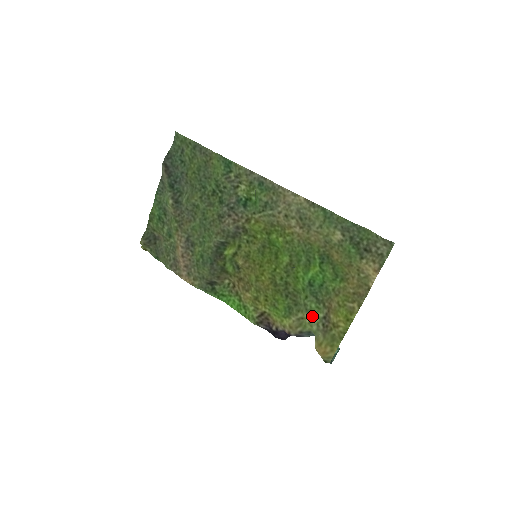
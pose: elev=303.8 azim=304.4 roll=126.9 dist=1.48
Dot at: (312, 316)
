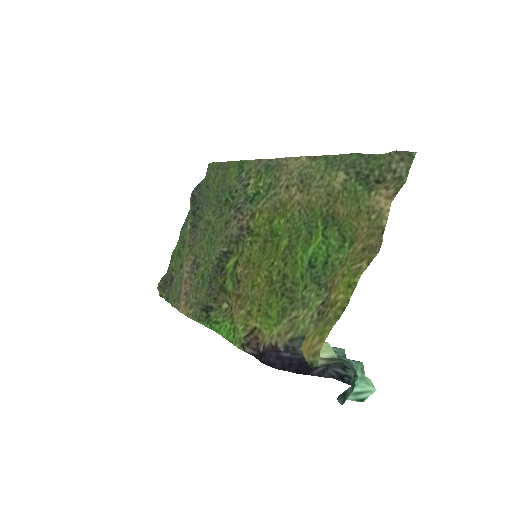
Dot at: (308, 309)
